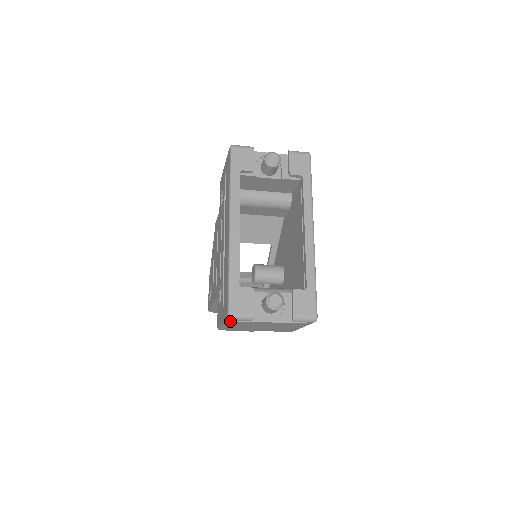
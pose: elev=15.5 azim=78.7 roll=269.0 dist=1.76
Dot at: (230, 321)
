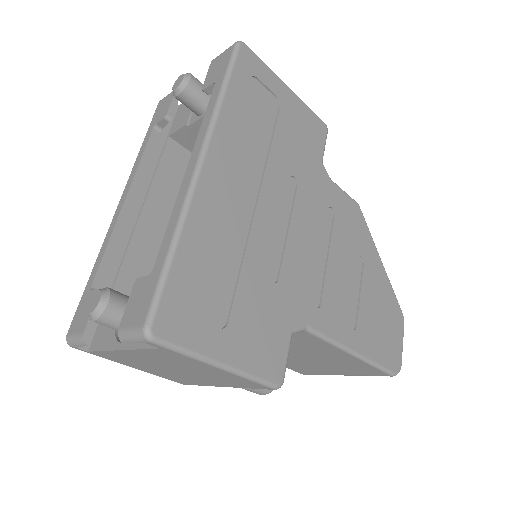
Dot at: (86, 351)
